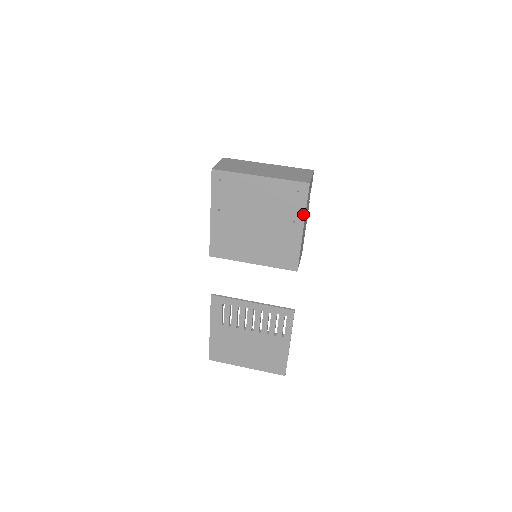
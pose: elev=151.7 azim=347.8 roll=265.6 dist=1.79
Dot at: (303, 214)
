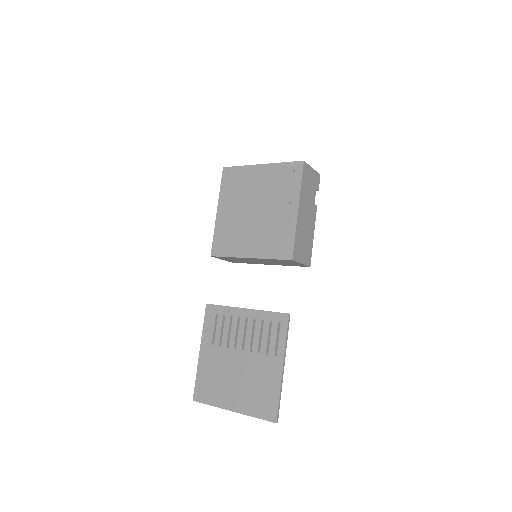
Dot at: (298, 193)
